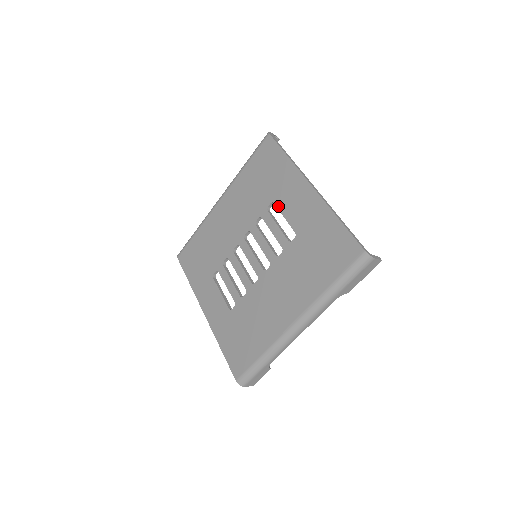
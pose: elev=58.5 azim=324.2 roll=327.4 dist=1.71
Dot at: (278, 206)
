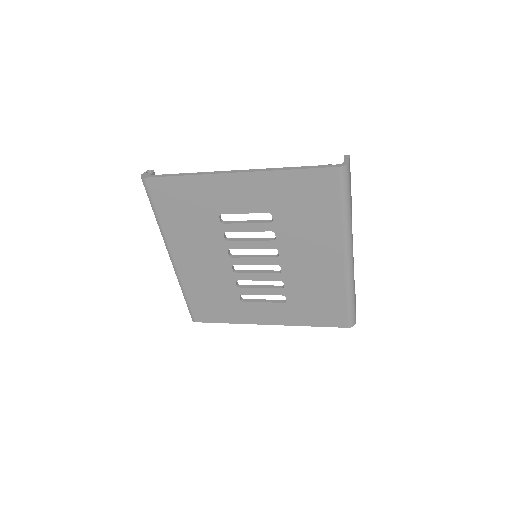
Dot at: (228, 212)
